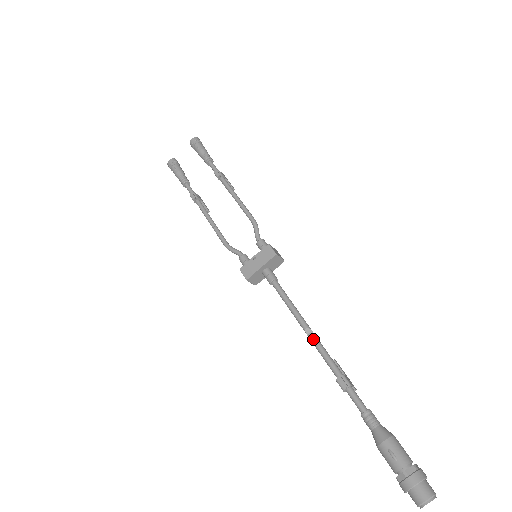
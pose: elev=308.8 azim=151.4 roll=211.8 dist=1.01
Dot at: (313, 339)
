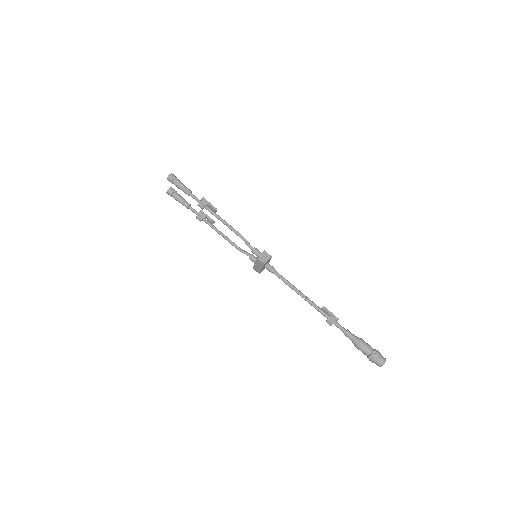
Dot at: occluded
